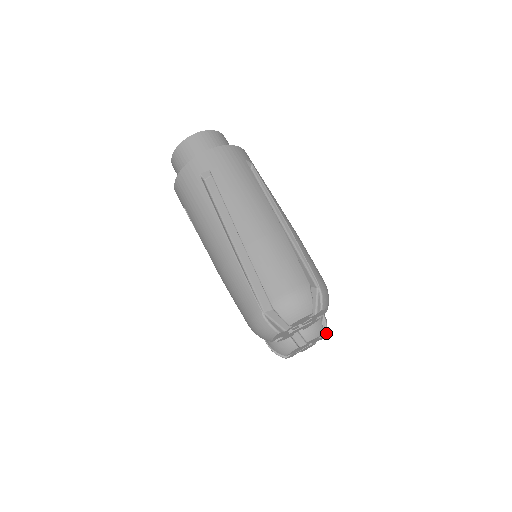
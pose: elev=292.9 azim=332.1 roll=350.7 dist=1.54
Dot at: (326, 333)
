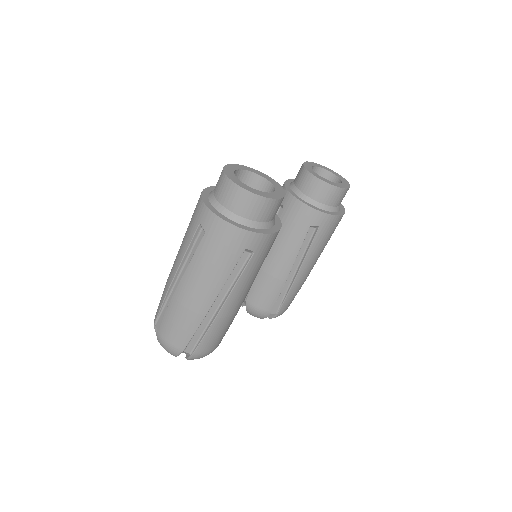
Dot at: occluded
